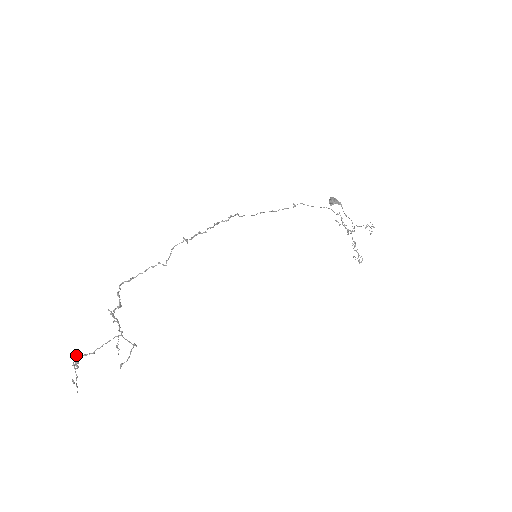
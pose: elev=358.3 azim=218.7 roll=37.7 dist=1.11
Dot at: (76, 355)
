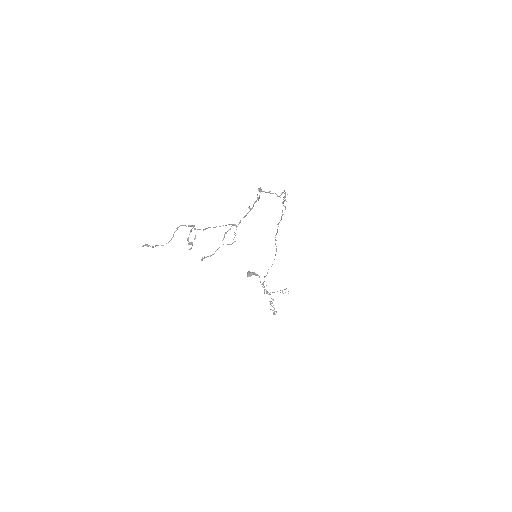
Dot at: occluded
